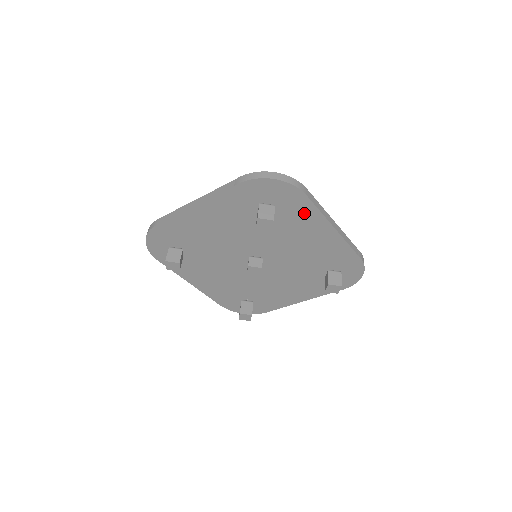
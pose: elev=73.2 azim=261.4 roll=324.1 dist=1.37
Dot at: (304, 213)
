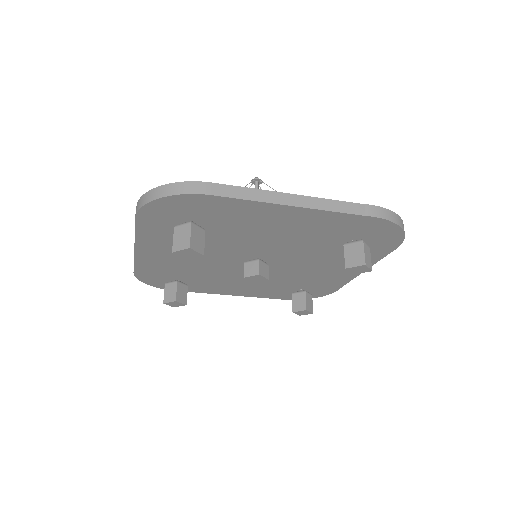
Dot at: (237, 210)
